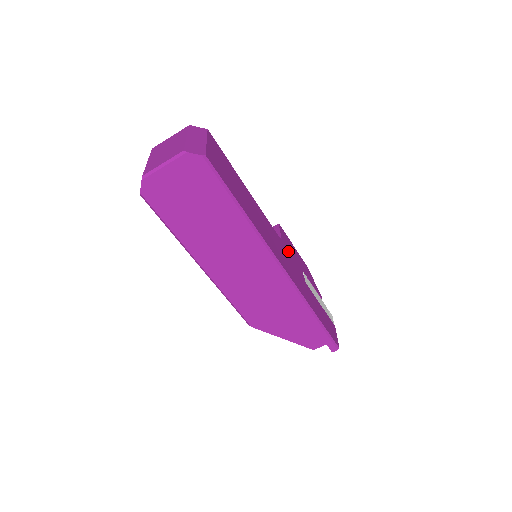
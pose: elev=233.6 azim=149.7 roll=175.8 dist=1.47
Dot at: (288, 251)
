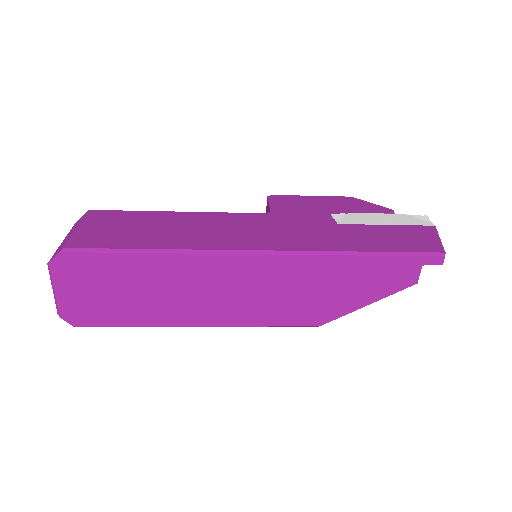
Dot at: (288, 215)
